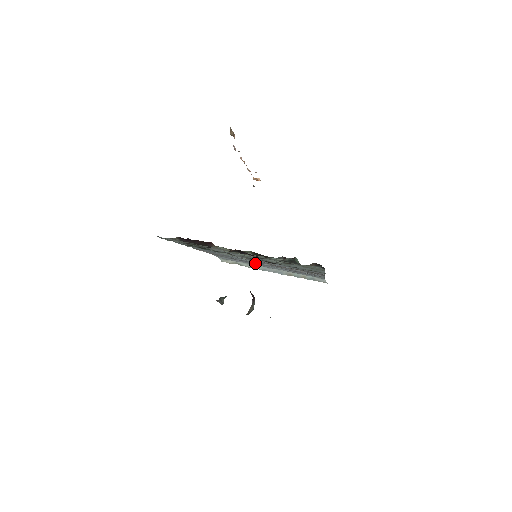
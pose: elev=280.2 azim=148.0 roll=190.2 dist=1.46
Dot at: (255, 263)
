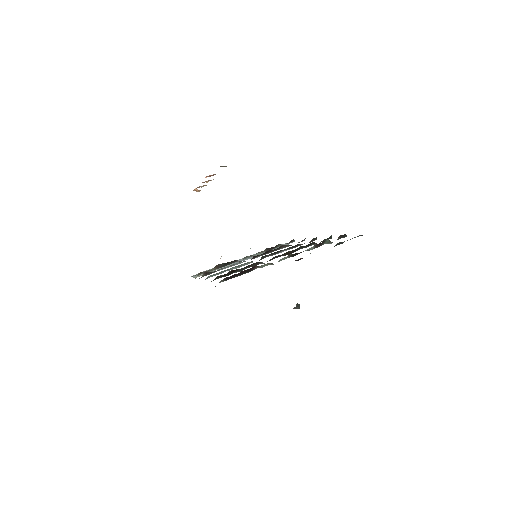
Dot at: occluded
